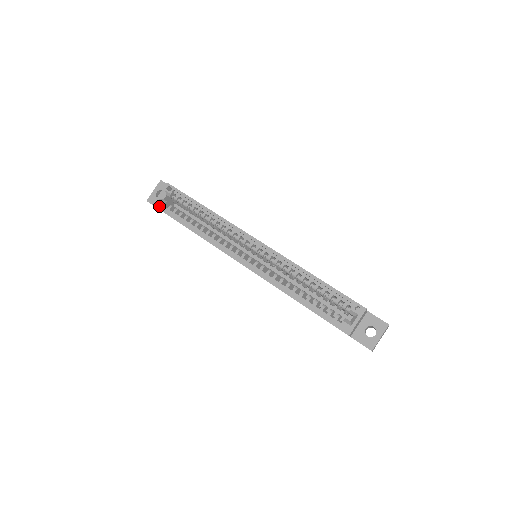
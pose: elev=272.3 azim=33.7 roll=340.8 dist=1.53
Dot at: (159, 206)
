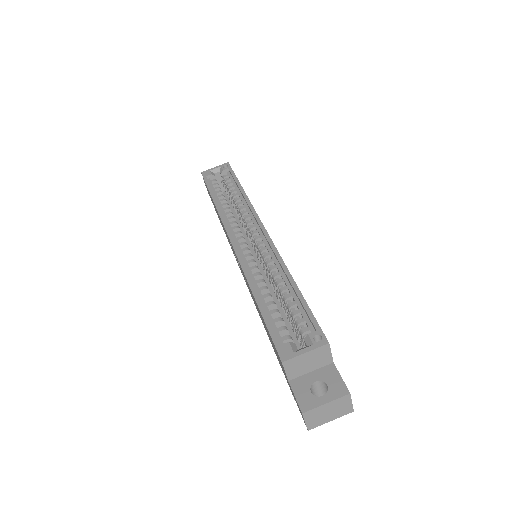
Dot at: (205, 175)
